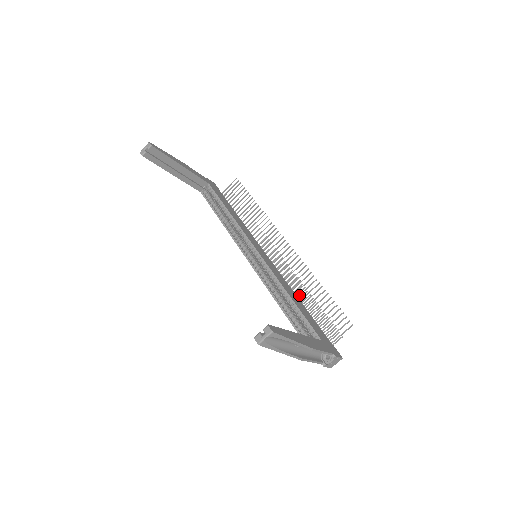
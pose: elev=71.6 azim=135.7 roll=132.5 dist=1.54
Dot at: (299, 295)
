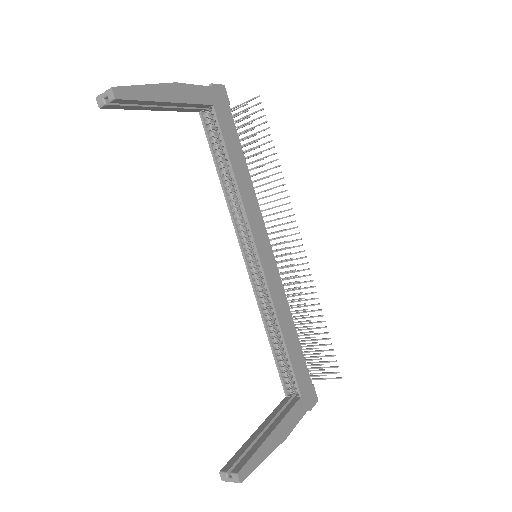
Dot at: (295, 313)
